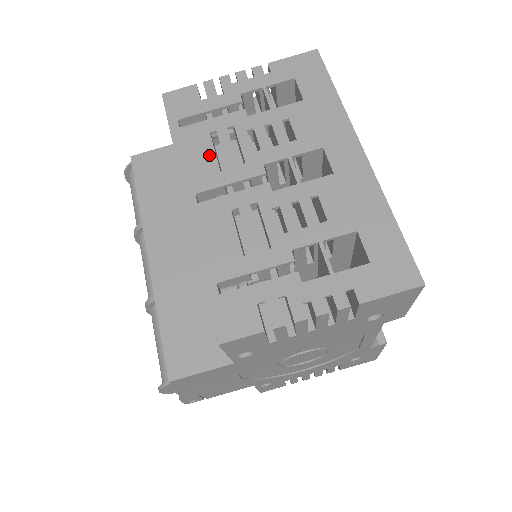
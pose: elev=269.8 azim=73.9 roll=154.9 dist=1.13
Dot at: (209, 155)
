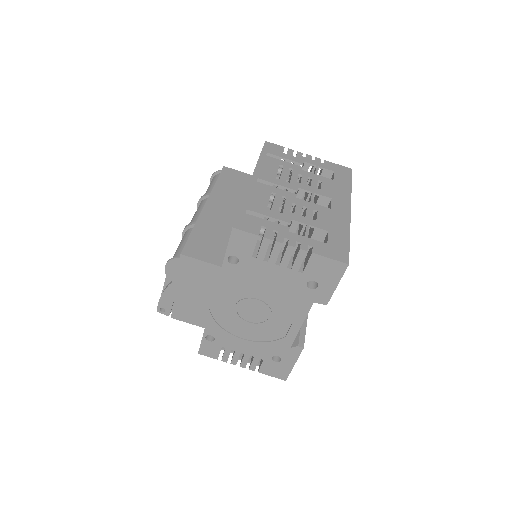
Dot at: (274, 171)
